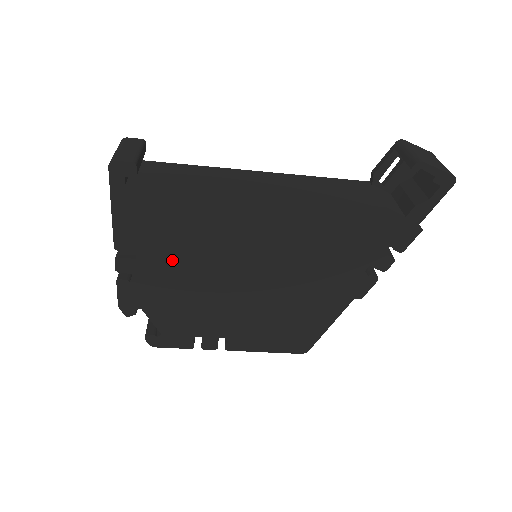
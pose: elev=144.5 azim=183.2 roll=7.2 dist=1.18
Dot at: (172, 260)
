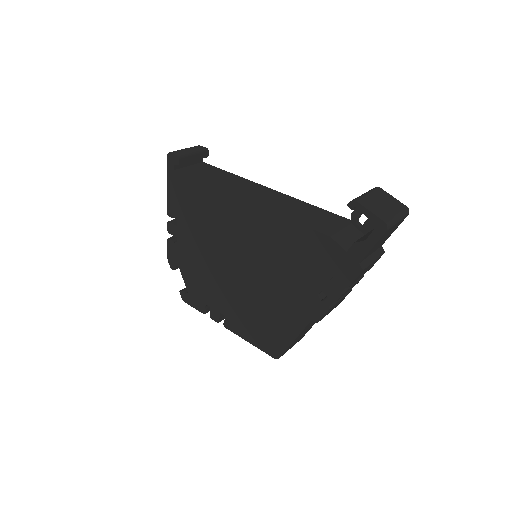
Dot at: (195, 234)
